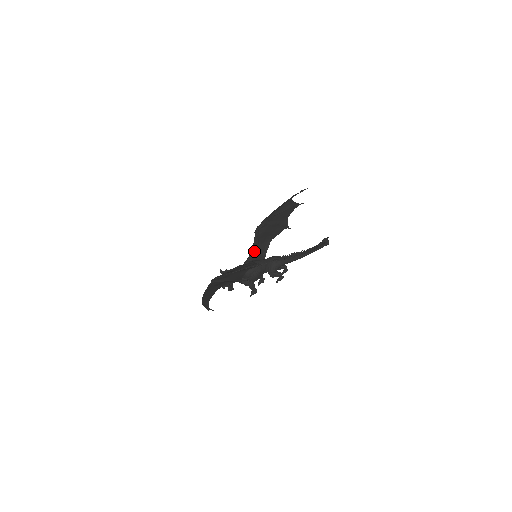
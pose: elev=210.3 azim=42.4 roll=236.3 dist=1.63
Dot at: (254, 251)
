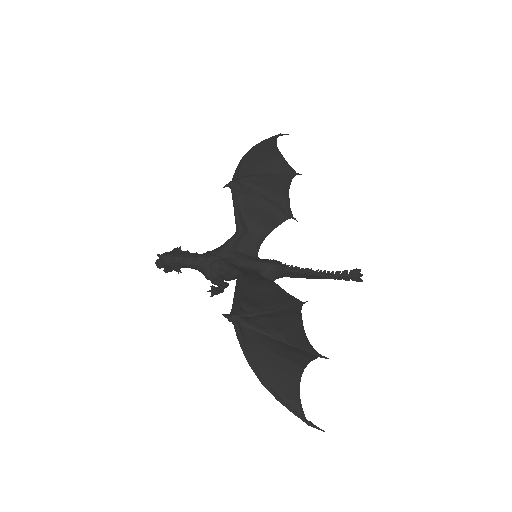
Dot at: (241, 237)
